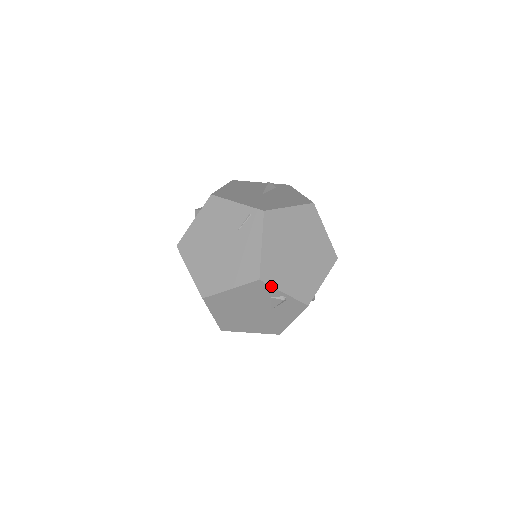
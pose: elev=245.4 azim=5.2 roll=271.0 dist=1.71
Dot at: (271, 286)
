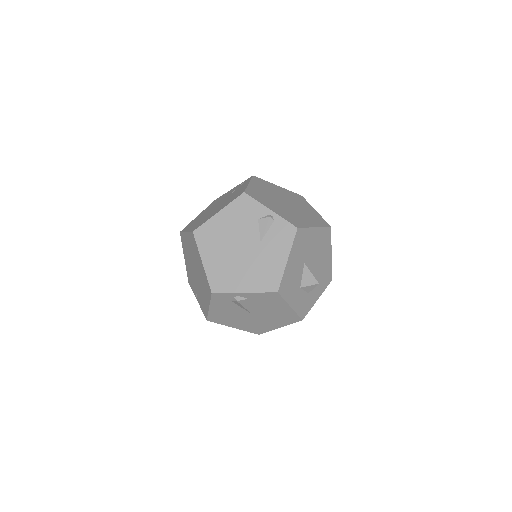
Dot at: (256, 201)
